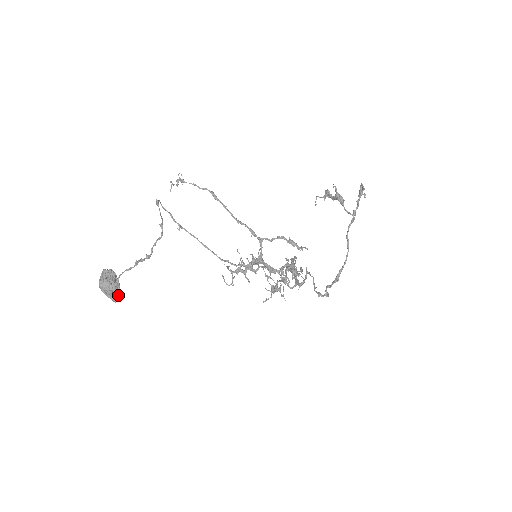
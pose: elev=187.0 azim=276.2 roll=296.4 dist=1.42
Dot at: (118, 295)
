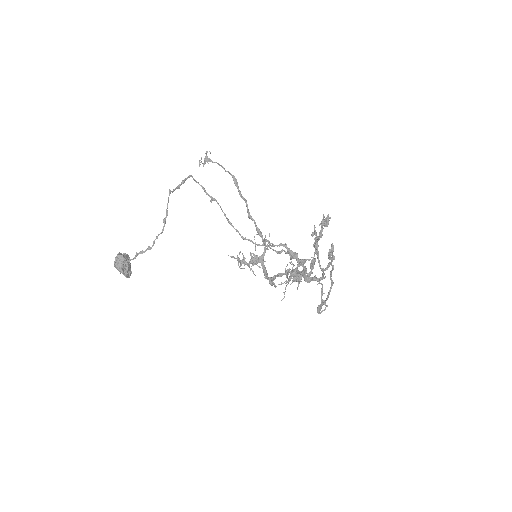
Dot at: (126, 275)
